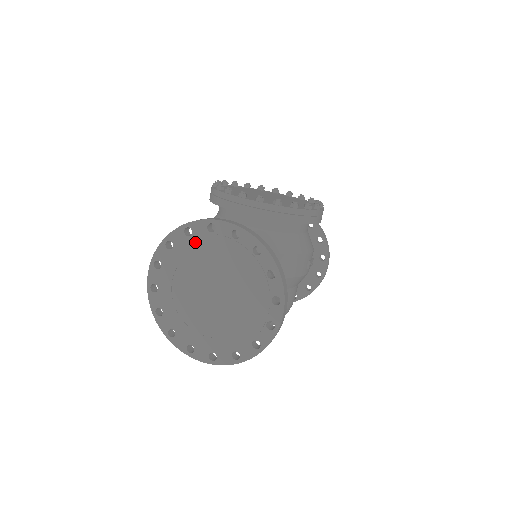
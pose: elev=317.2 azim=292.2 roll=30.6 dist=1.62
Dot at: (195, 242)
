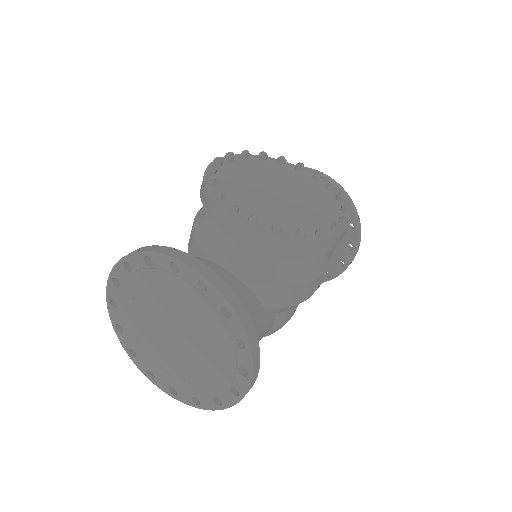
Dot at: (155, 276)
